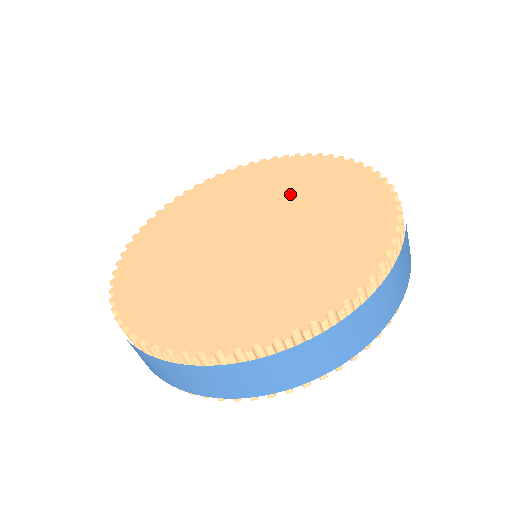
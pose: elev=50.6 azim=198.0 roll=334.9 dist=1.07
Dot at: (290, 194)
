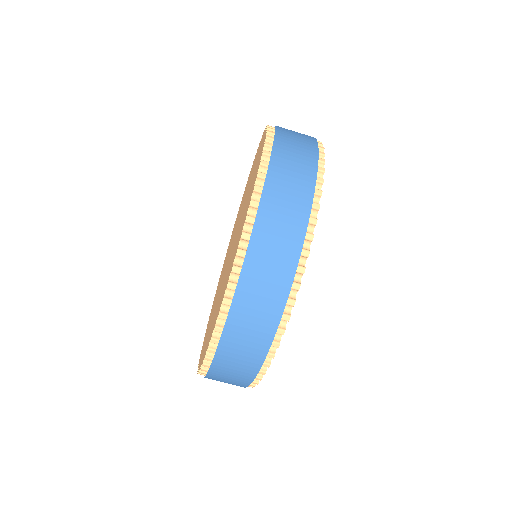
Dot at: occluded
